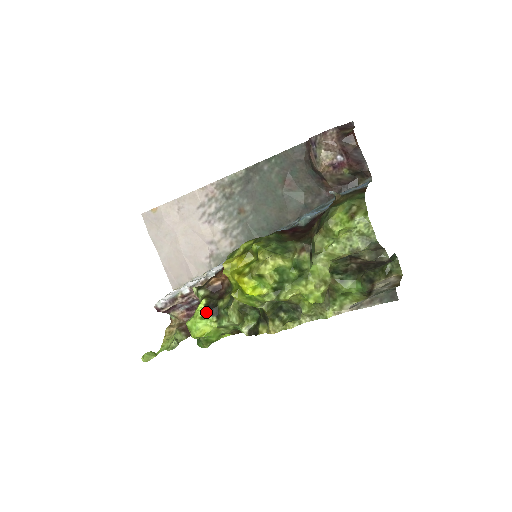
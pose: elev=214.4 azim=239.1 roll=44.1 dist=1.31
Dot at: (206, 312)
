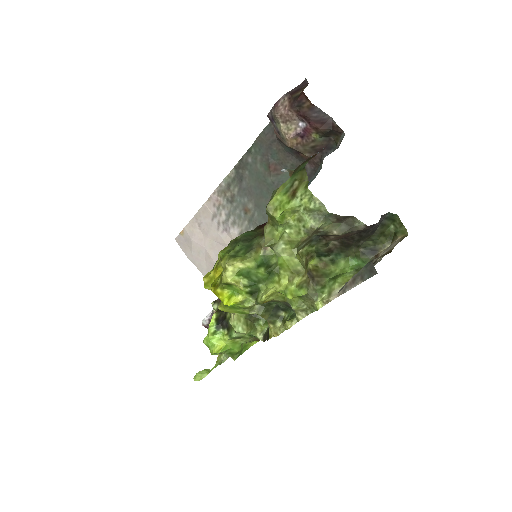
Dot at: (217, 327)
